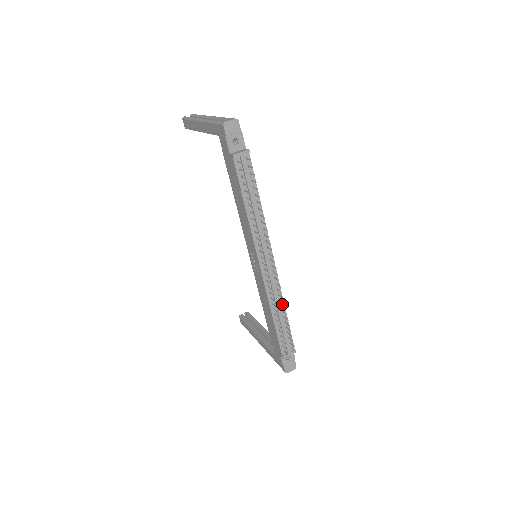
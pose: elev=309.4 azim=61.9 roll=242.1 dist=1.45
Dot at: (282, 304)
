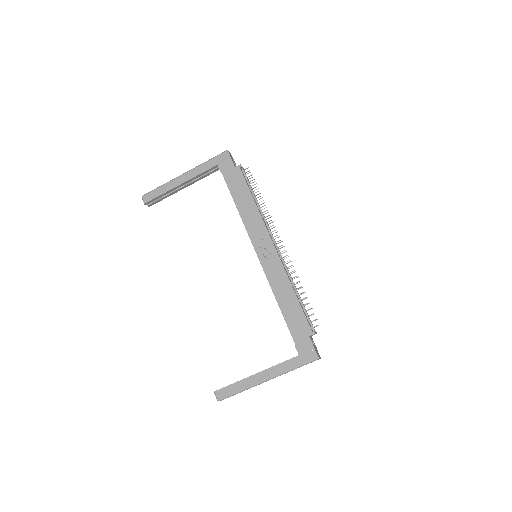
Dot at: occluded
